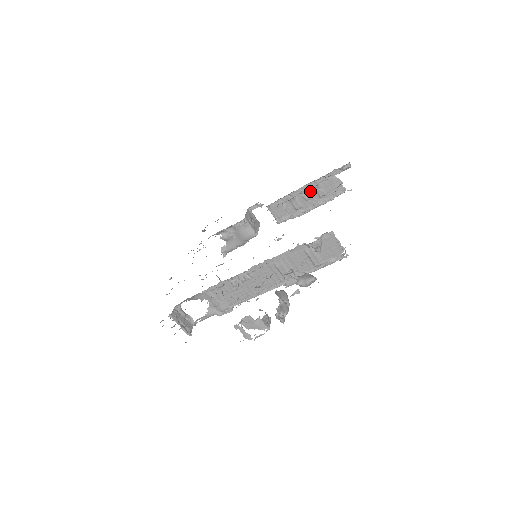
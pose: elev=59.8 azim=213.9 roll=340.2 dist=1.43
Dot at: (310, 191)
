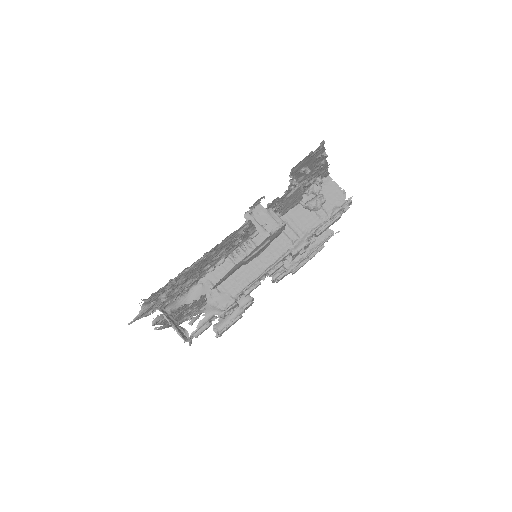
Dot at: occluded
